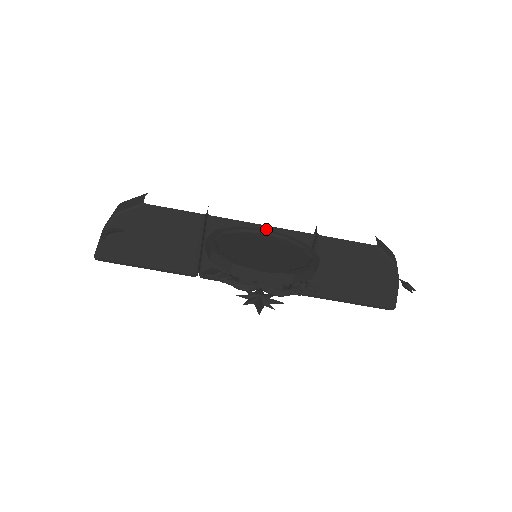
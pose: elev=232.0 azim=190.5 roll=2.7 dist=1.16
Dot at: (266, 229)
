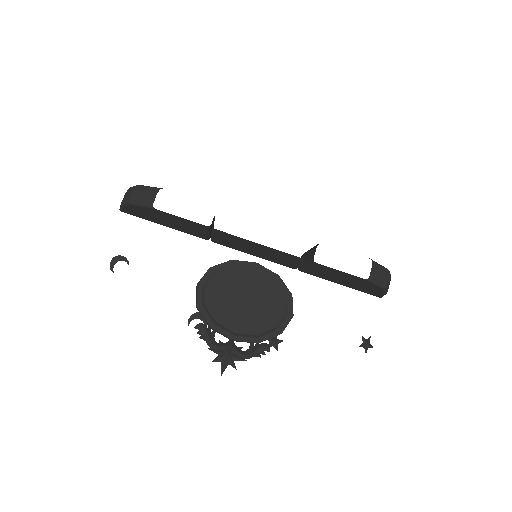
Dot at: (265, 246)
